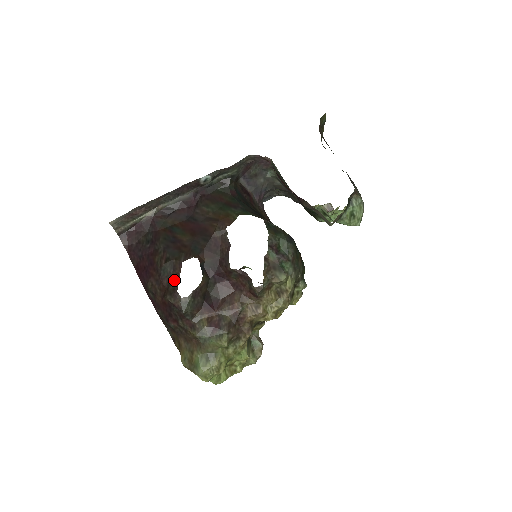
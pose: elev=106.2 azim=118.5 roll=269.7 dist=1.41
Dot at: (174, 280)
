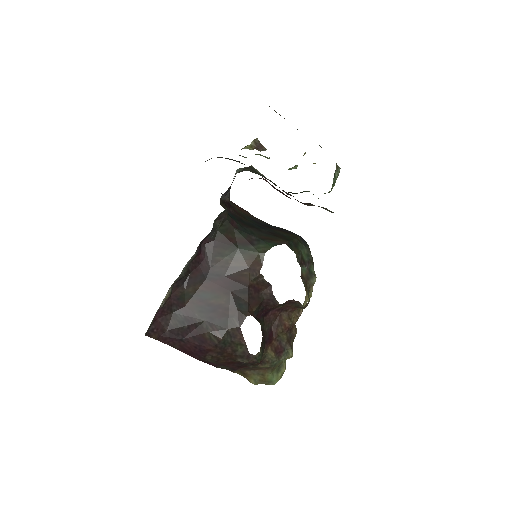
Dot at: (240, 346)
